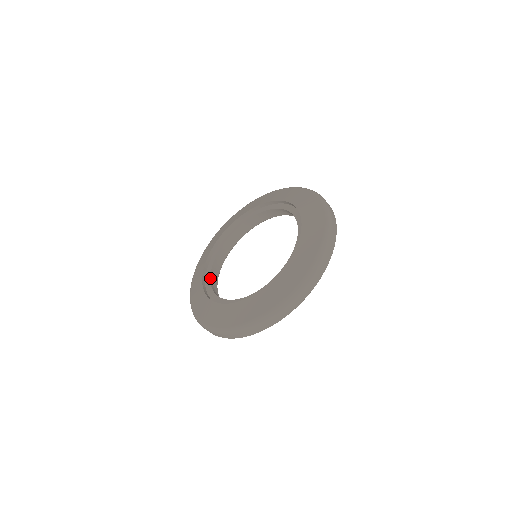
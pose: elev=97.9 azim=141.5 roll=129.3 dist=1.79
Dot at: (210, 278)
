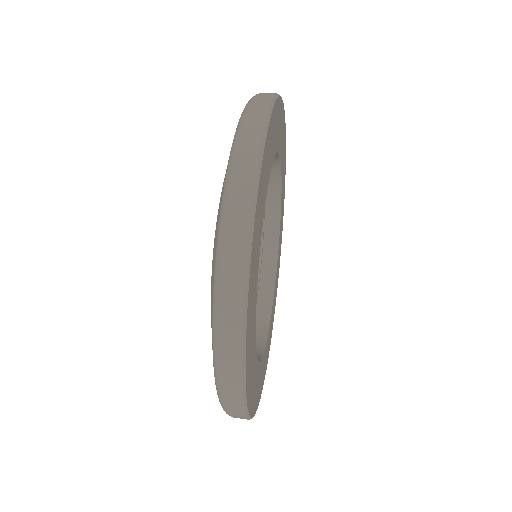
Dot at: occluded
